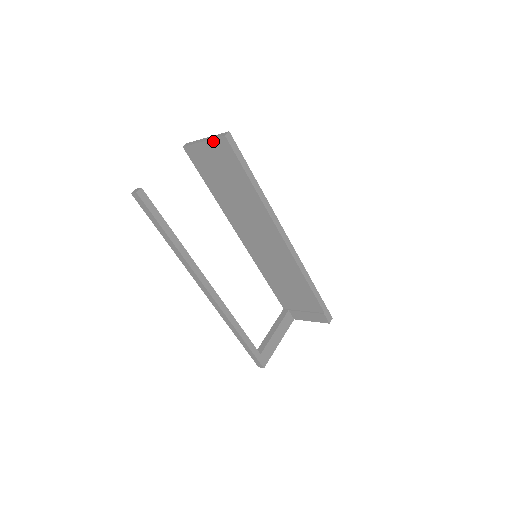
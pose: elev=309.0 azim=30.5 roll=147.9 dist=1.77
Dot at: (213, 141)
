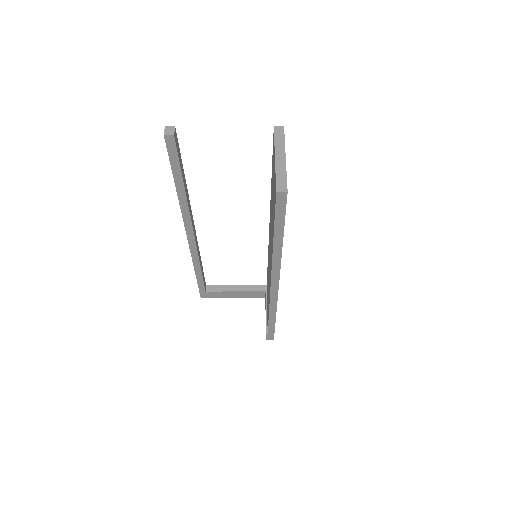
Dot at: (275, 174)
